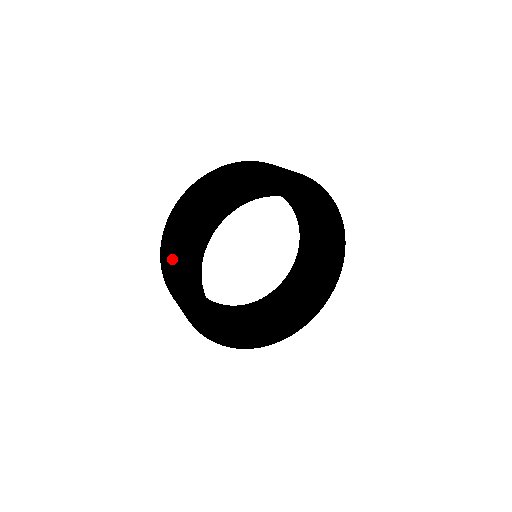
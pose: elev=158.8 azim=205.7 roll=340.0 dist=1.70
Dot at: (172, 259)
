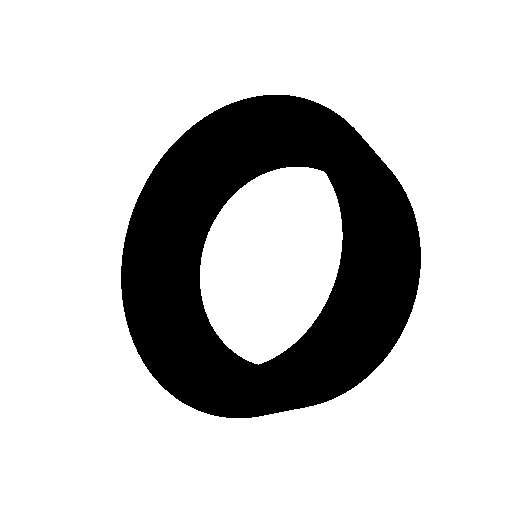
Dot at: occluded
